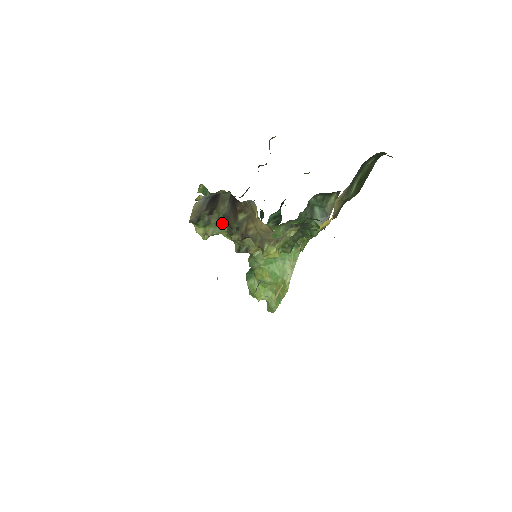
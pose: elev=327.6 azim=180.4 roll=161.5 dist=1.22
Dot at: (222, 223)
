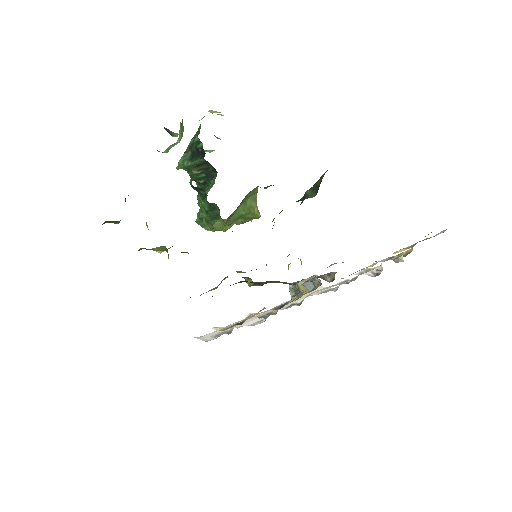
Dot at: occluded
